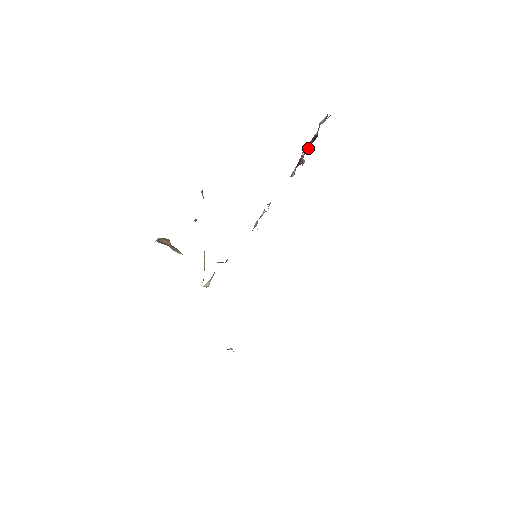
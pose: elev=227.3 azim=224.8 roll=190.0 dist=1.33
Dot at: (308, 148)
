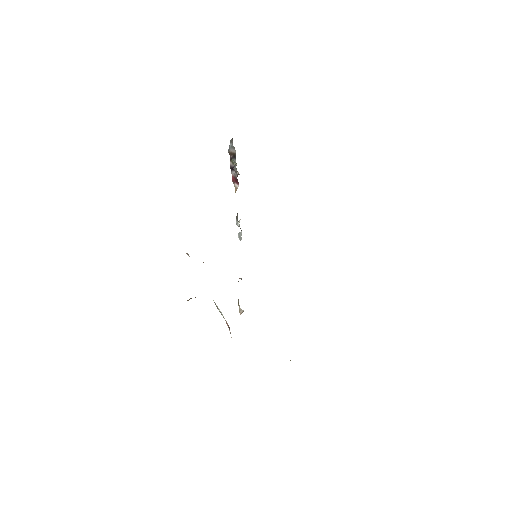
Dot at: (234, 165)
